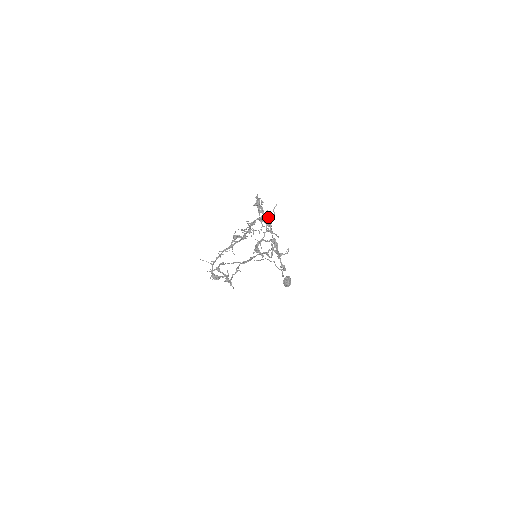
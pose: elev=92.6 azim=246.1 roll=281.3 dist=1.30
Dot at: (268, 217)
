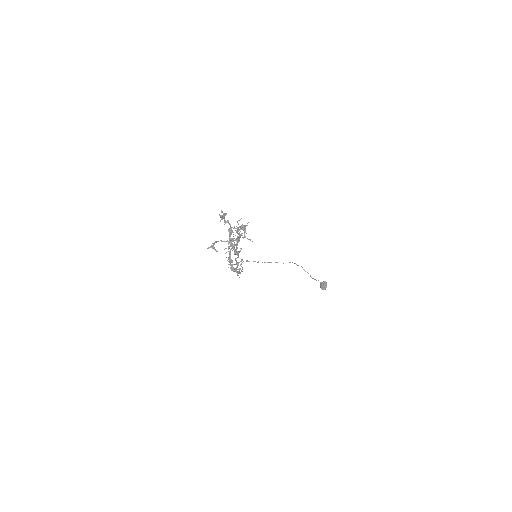
Dot at: occluded
